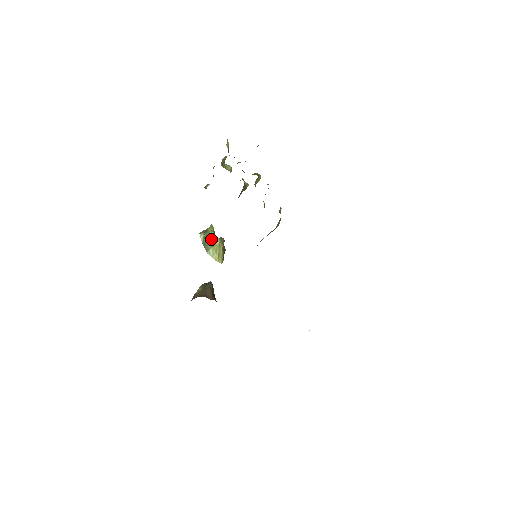
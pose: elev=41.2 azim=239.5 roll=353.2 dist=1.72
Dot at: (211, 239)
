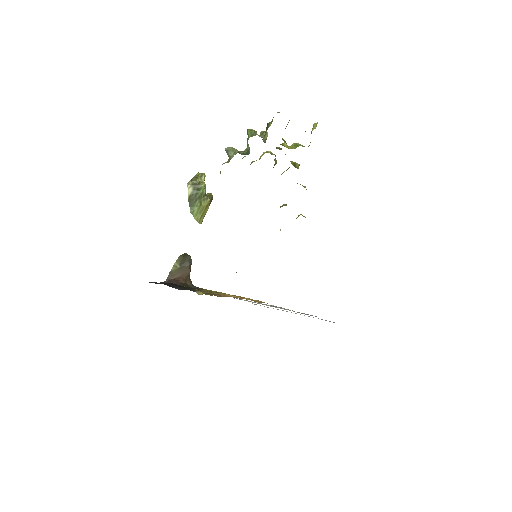
Dot at: (201, 197)
